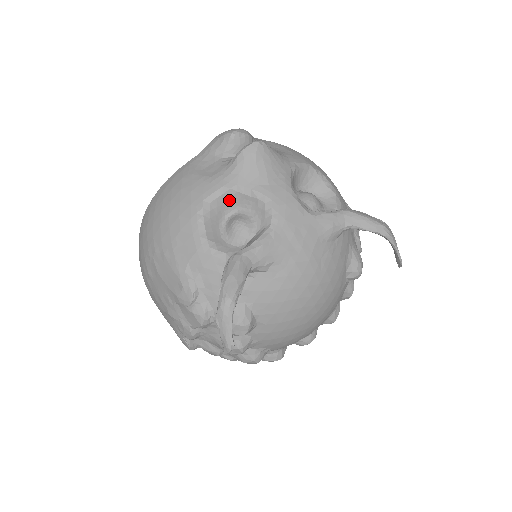
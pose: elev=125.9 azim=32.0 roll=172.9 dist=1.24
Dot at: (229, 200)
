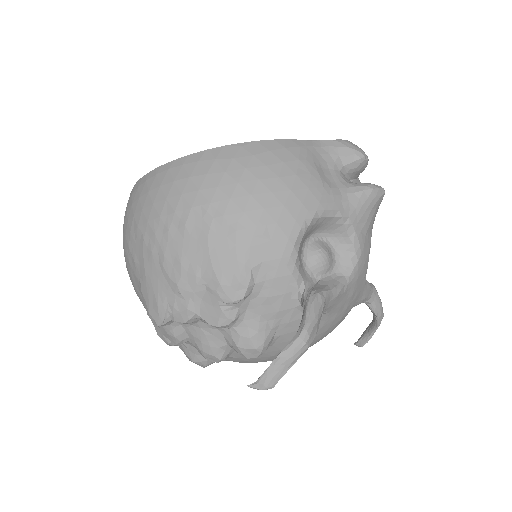
Dot at: (330, 224)
